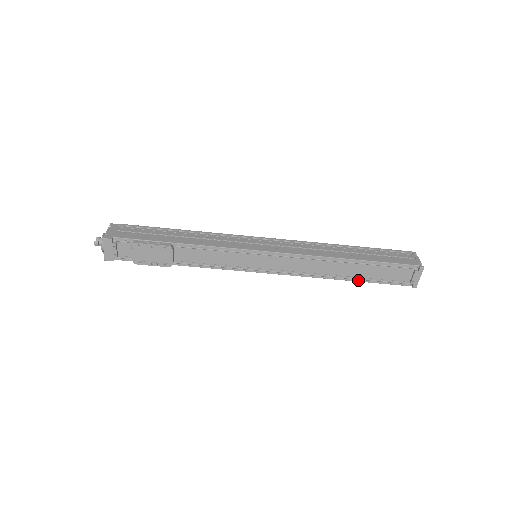
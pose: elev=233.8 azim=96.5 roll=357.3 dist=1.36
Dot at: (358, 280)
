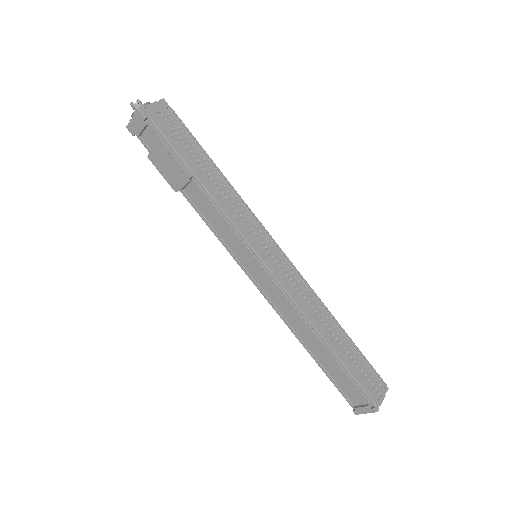
Dot at: (317, 361)
